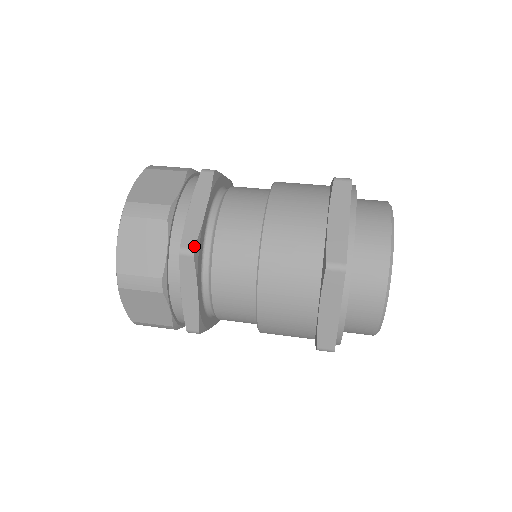
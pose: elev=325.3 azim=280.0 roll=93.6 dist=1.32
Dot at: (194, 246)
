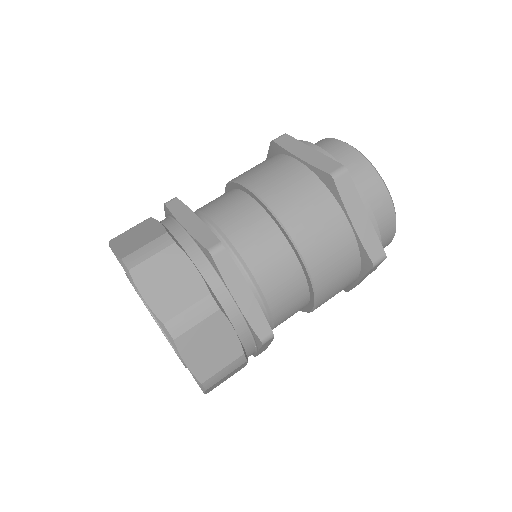
Dot at: (218, 240)
